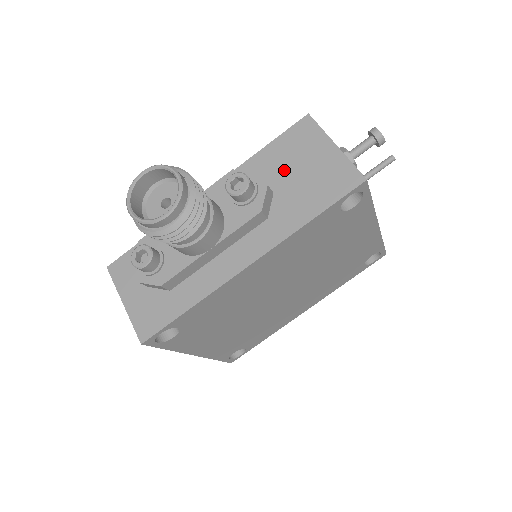
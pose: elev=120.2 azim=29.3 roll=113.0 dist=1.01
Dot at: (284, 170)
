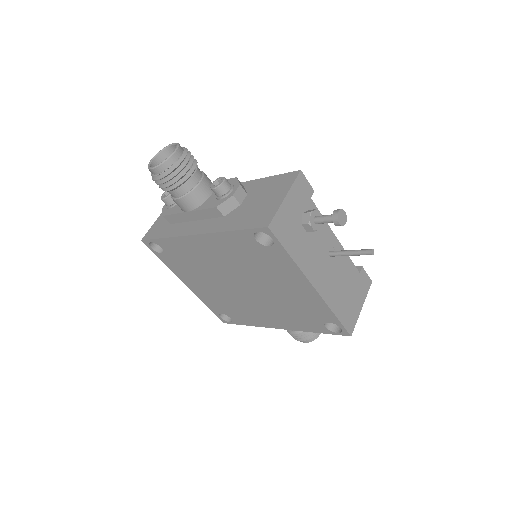
Dot at: (257, 195)
